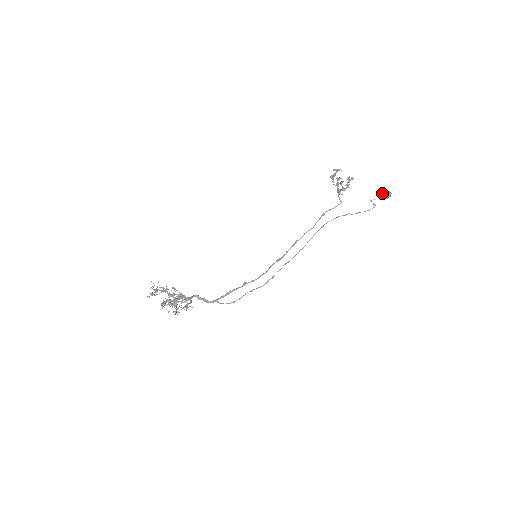
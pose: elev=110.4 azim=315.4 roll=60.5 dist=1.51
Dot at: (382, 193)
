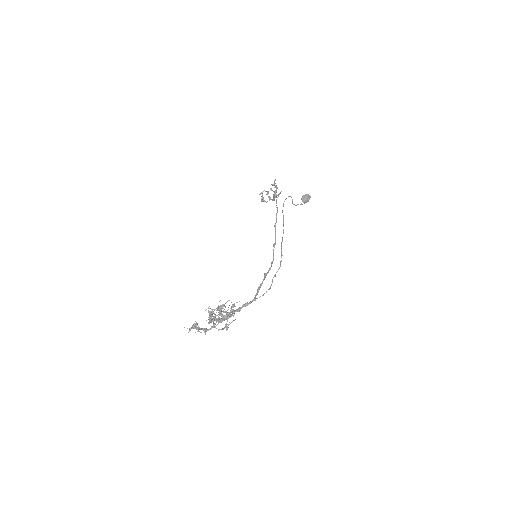
Dot at: (303, 198)
